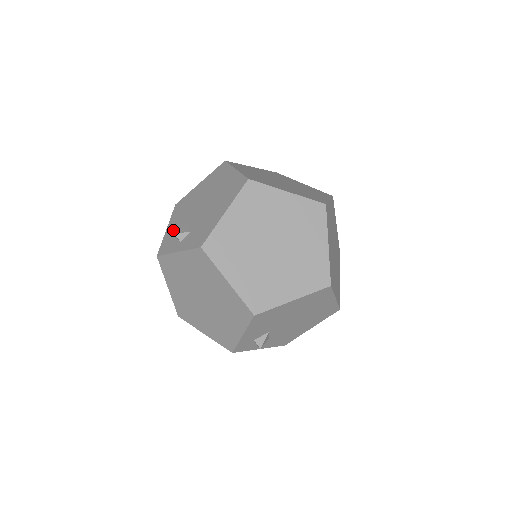
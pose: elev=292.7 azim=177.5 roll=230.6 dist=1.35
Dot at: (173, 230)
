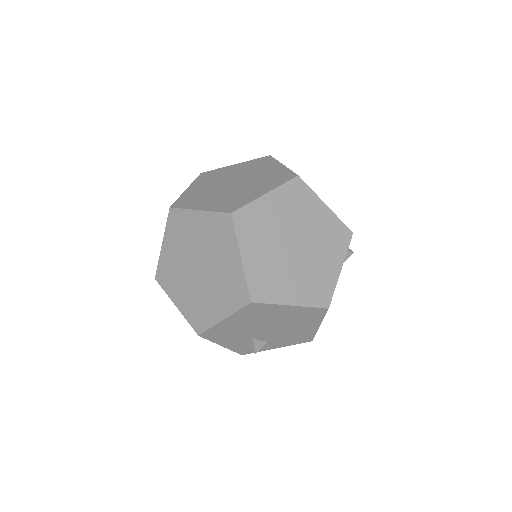
Dot at: occluded
